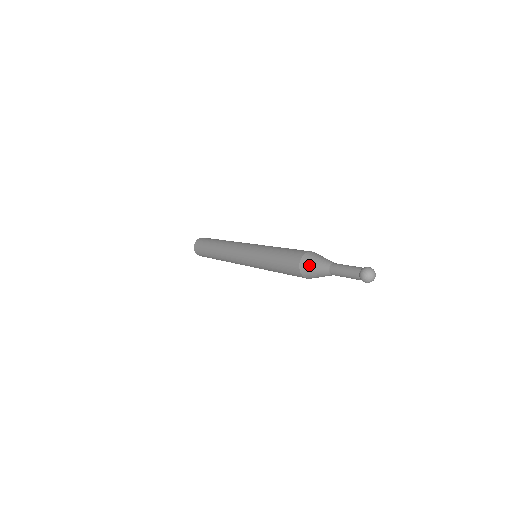
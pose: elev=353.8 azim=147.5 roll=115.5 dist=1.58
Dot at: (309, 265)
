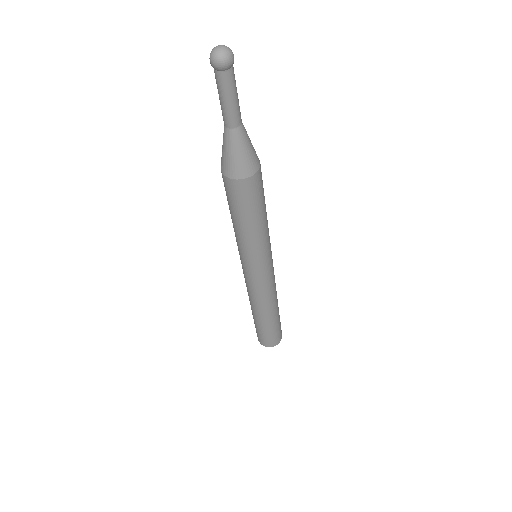
Dot at: occluded
